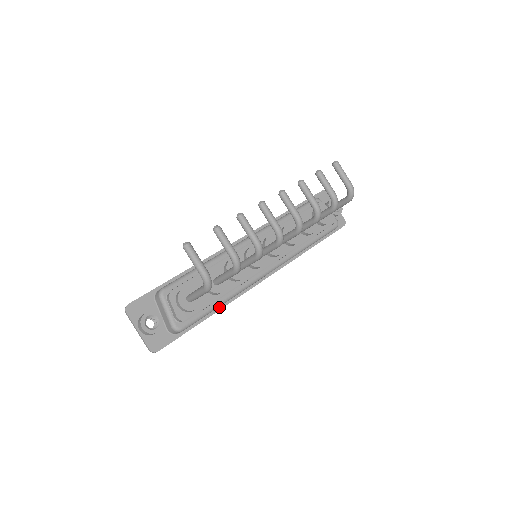
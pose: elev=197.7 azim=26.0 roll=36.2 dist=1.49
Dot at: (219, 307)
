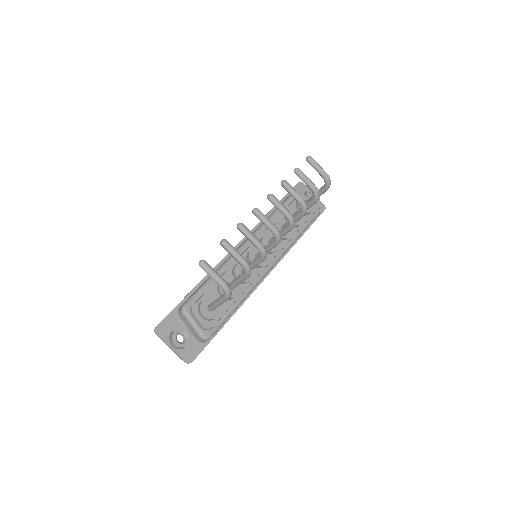
Dot at: occluded
